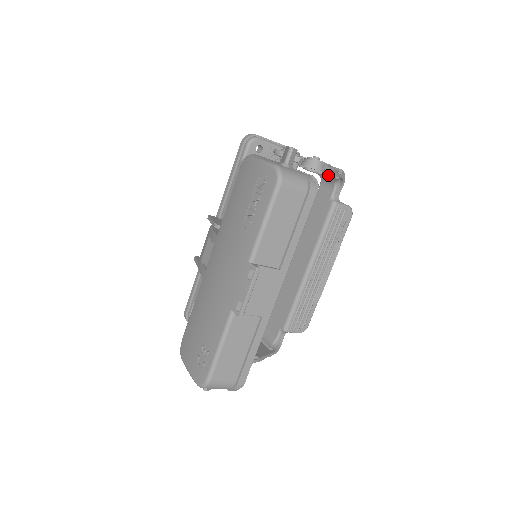
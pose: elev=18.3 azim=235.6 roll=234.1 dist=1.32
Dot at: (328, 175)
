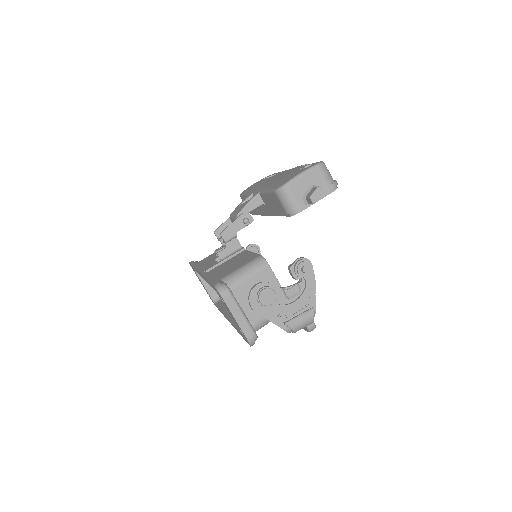
Dot at: occluded
